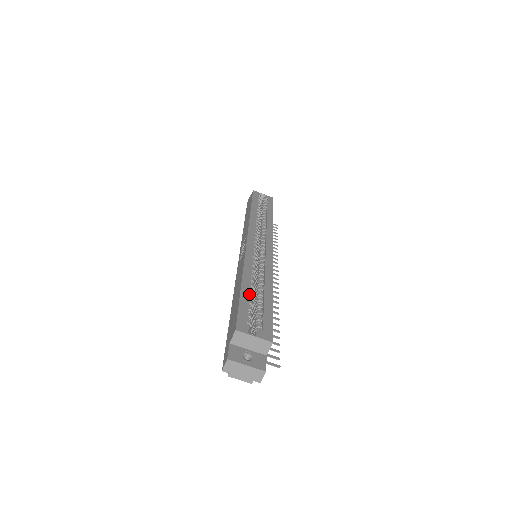
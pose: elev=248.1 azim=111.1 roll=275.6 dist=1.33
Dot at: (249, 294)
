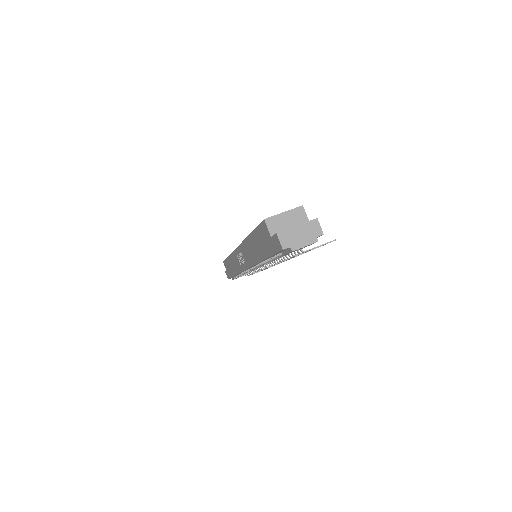
Dot at: occluded
